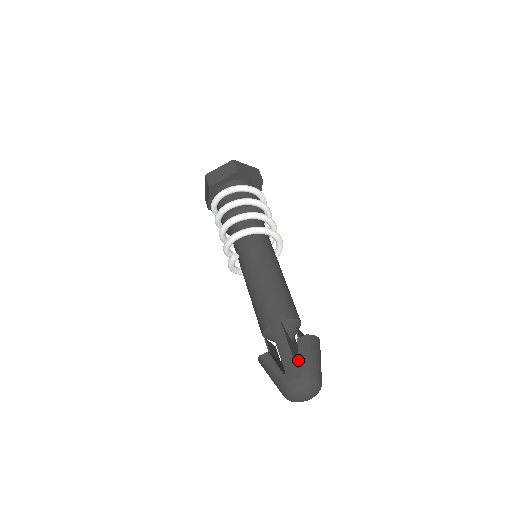
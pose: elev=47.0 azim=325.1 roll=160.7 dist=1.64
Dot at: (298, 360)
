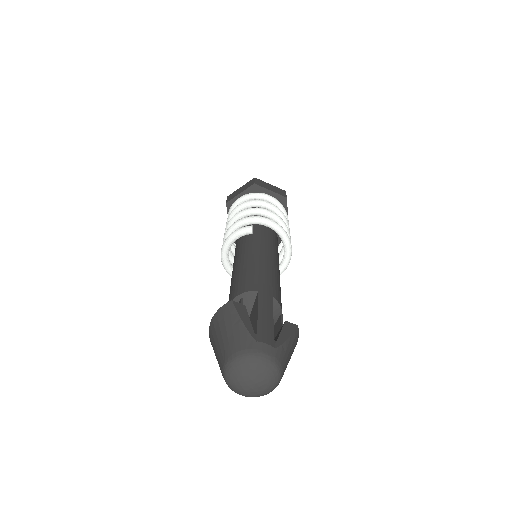
Dot at: occluded
